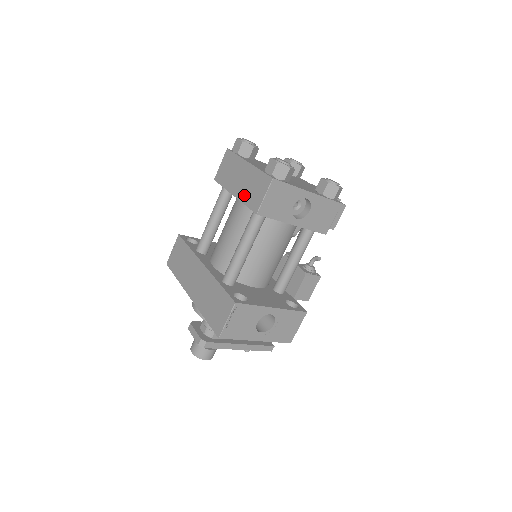
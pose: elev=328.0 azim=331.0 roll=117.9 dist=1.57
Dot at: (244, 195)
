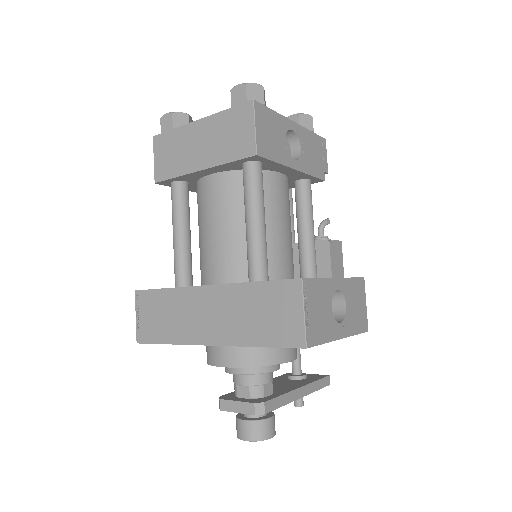
Dot at: (219, 154)
